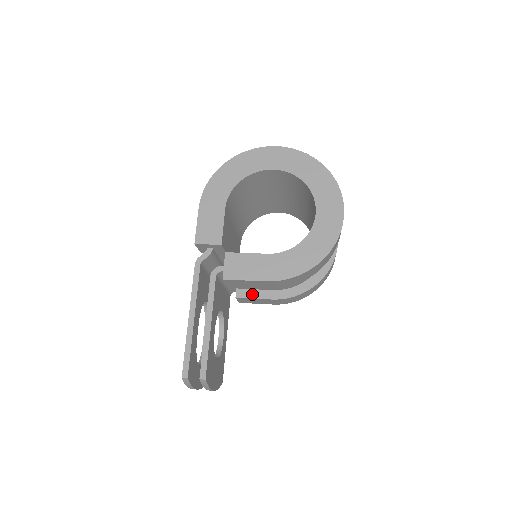
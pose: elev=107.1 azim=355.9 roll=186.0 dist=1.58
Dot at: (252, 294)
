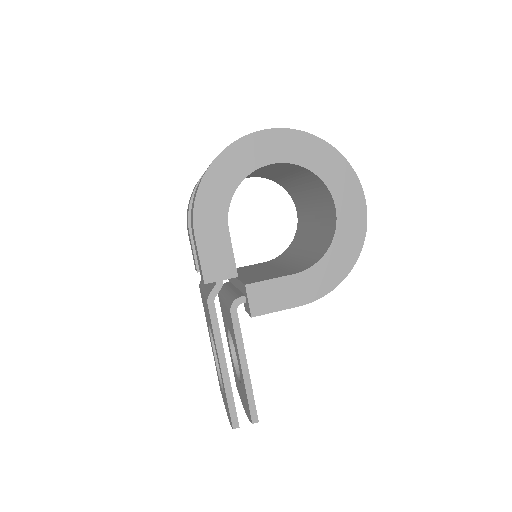
Dot at: occluded
